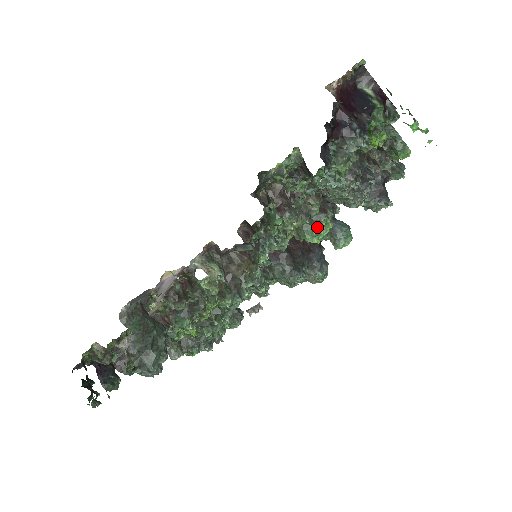
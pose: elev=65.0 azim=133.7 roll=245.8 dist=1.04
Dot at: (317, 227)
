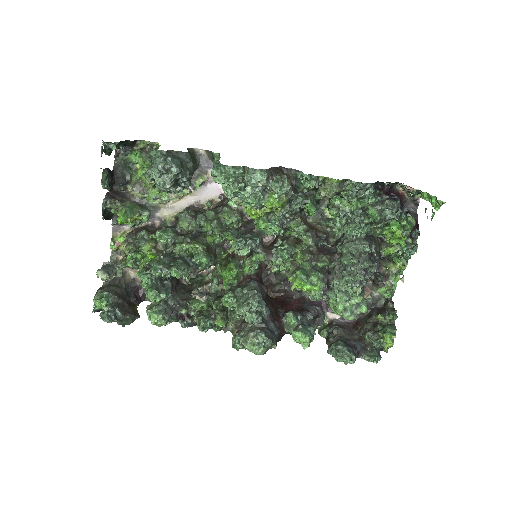
Dot at: (311, 275)
